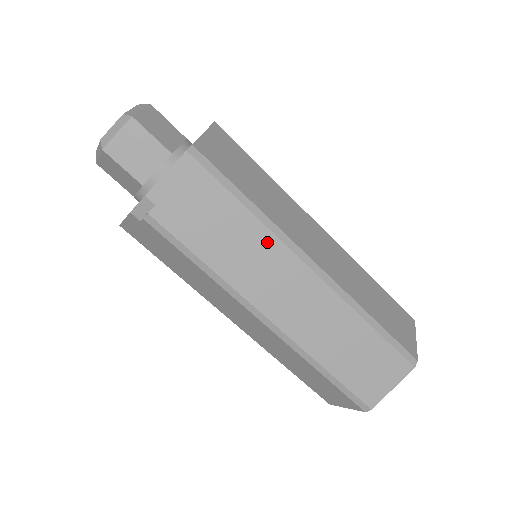
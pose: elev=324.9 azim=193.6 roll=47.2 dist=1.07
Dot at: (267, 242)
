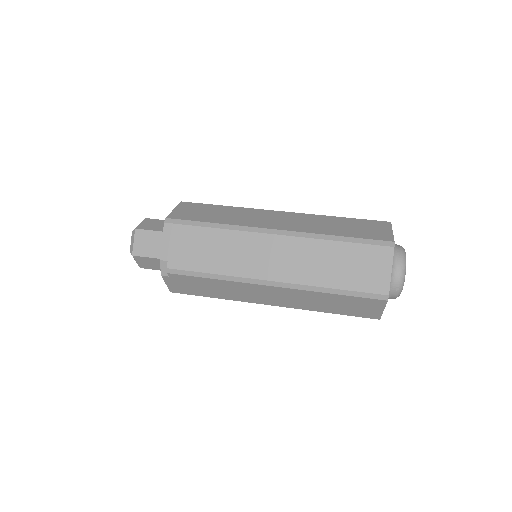
Dot at: (238, 238)
